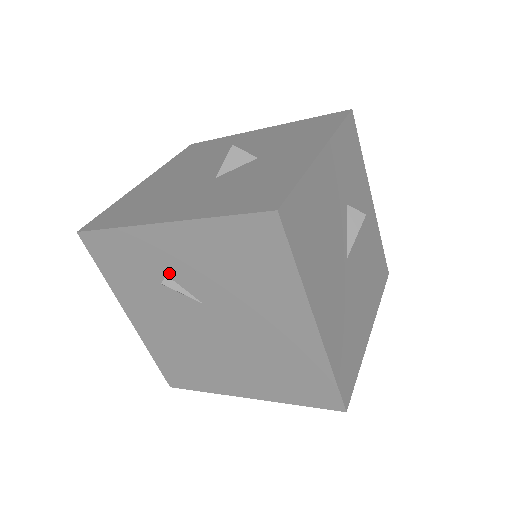
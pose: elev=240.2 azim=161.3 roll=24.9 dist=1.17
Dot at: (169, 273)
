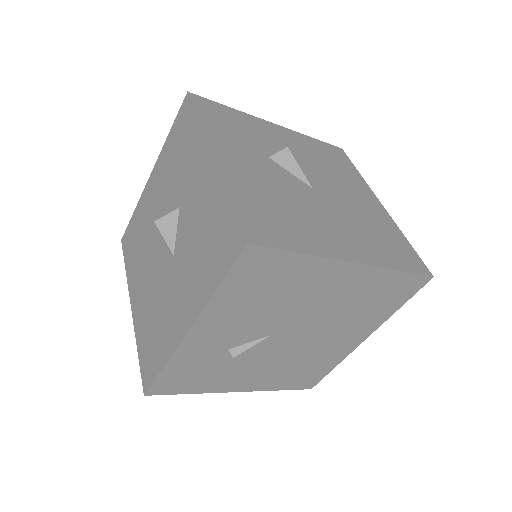
Dot at: (229, 347)
